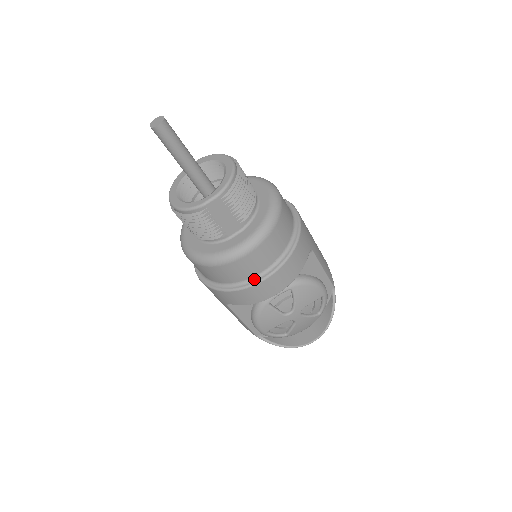
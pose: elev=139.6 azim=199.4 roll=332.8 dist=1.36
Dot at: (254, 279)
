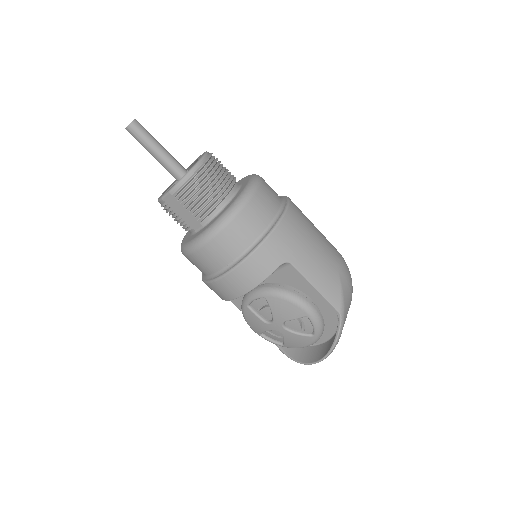
Dot at: (214, 276)
